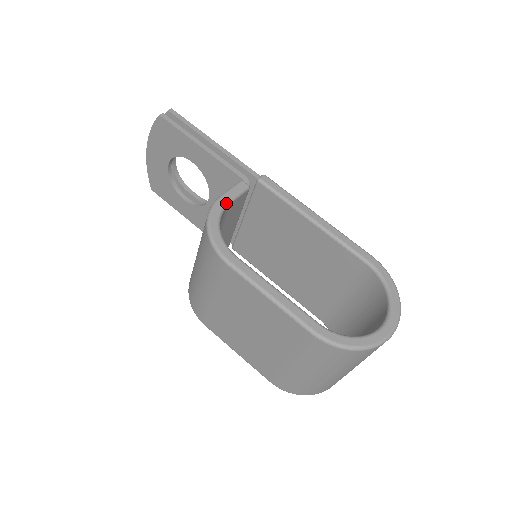
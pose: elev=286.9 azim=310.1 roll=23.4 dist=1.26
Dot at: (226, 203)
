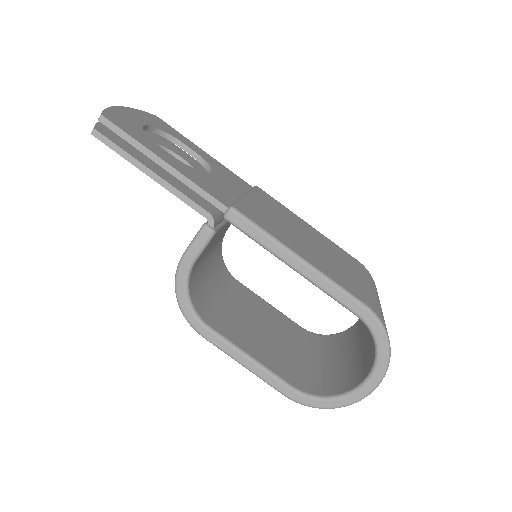
Dot at: (190, 265)
